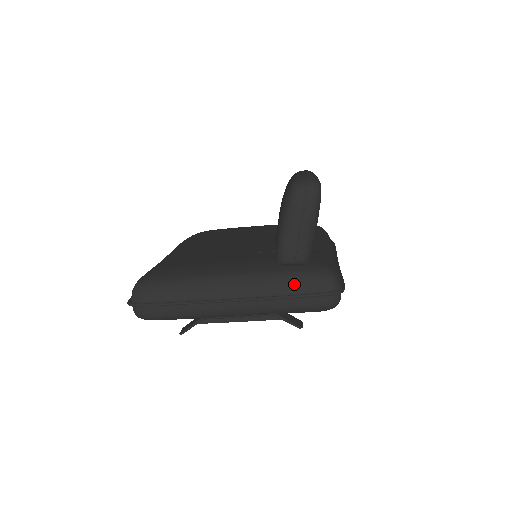
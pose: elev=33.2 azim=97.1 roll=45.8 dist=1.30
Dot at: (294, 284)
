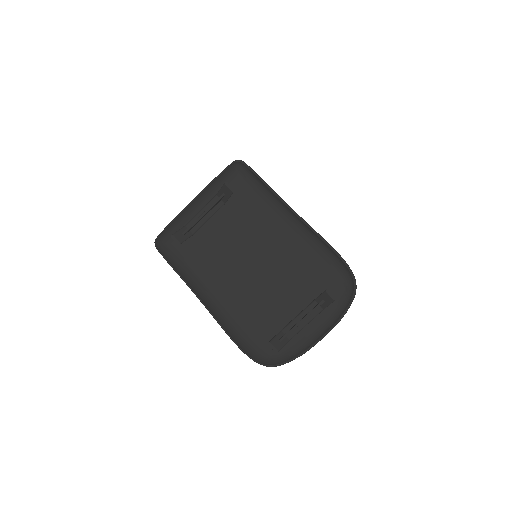
Dot at: occluded
